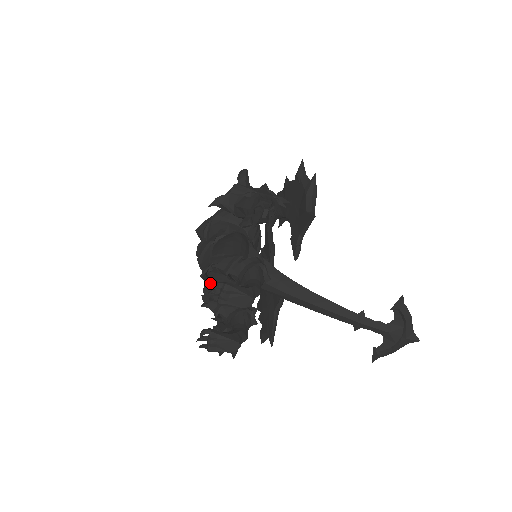
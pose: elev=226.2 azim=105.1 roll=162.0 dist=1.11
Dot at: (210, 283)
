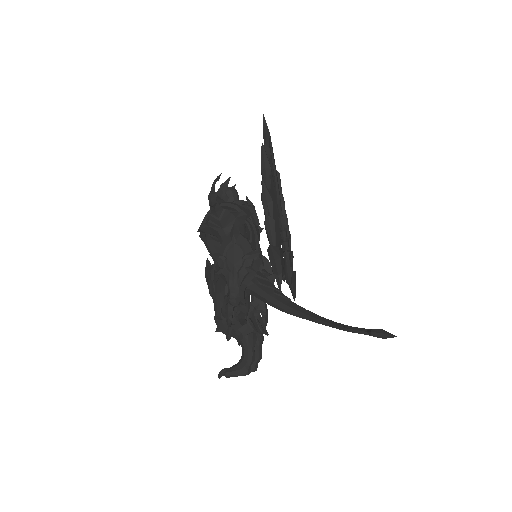
Dot at: occluded
